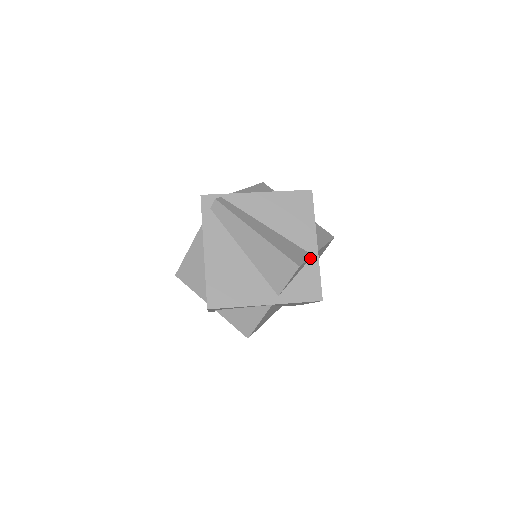
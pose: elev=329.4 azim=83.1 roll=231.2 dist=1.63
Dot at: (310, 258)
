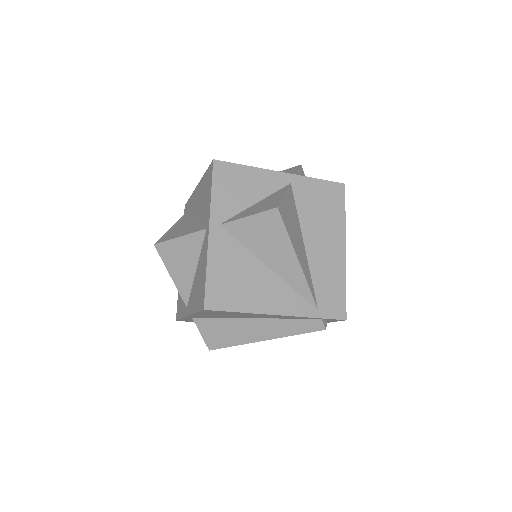
Dot at: occluded
